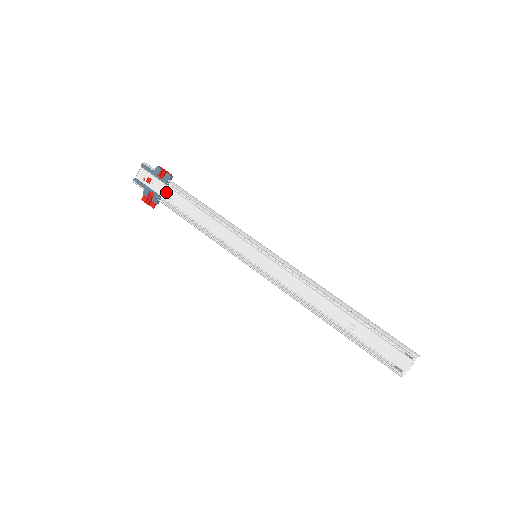
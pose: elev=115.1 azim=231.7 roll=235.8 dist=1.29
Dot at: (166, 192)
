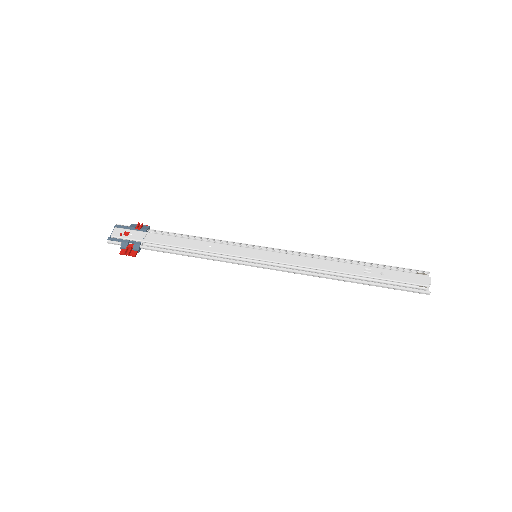
Dot at: (148, 236)
